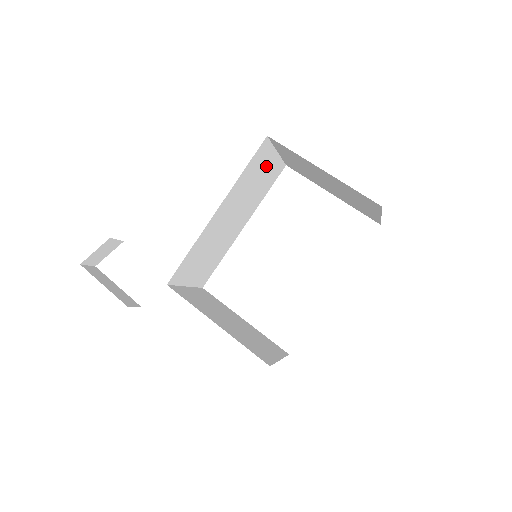
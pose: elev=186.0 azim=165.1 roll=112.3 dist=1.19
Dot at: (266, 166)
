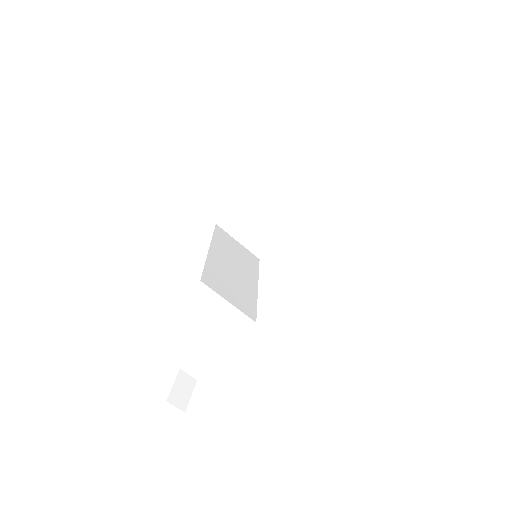
Dot at: (236, 246)
